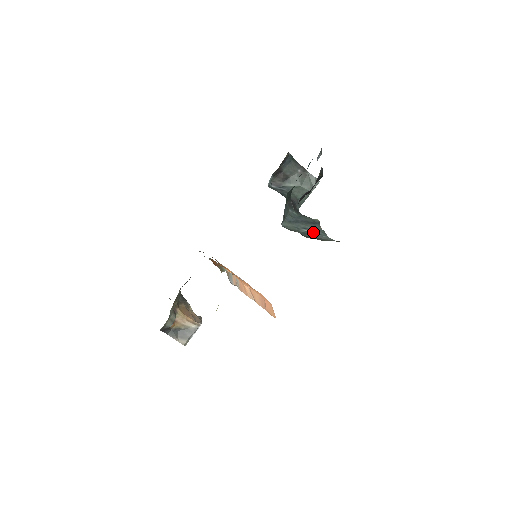
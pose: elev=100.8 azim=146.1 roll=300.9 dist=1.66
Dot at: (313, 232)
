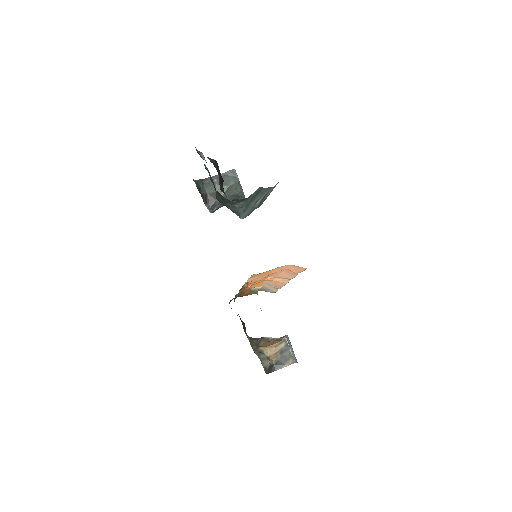
Dot at: (263, 197)
